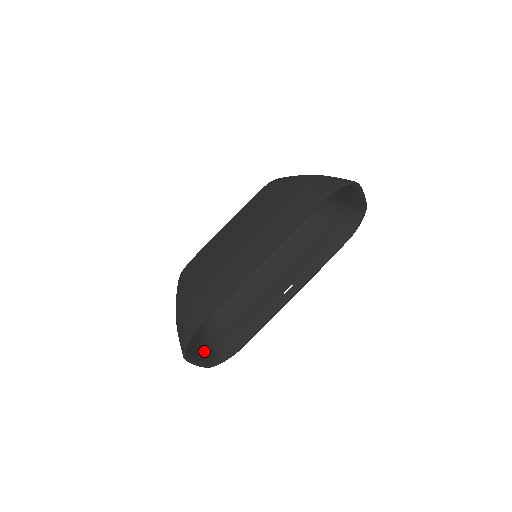
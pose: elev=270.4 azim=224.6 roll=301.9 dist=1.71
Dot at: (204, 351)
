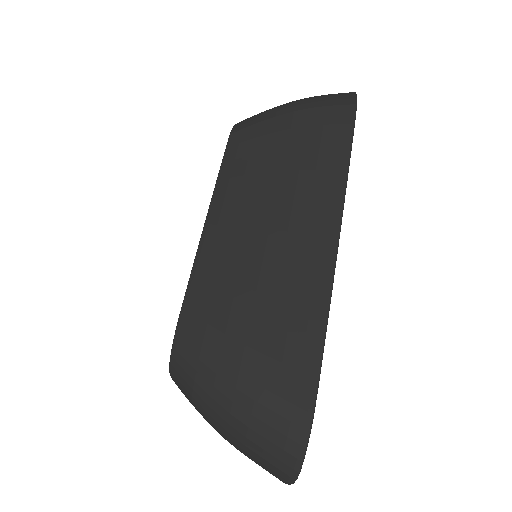
Dot at: occluded
